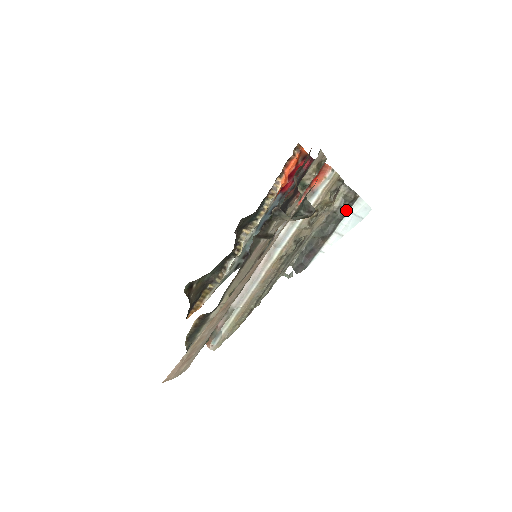
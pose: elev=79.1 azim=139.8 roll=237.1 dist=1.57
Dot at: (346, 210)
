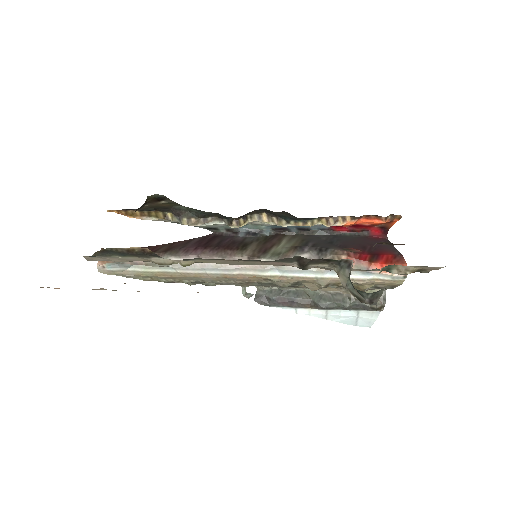
Dot at: (359, 308)
